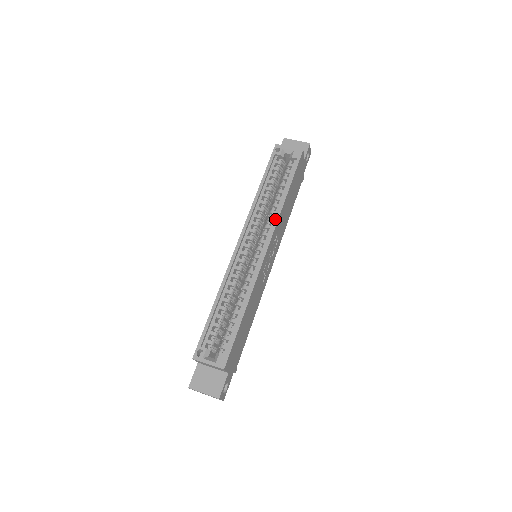
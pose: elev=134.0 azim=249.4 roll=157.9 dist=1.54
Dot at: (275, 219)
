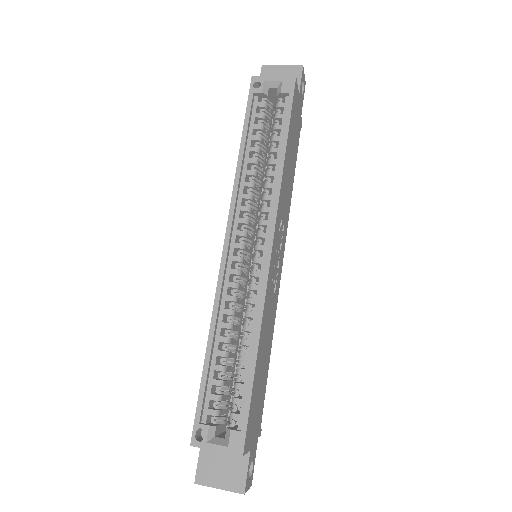
Dot at: (274, 196)
